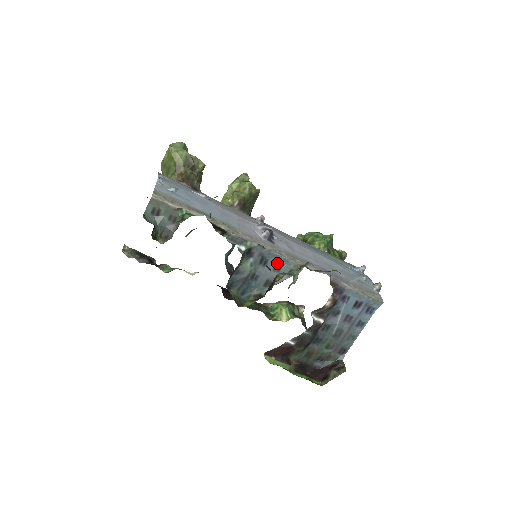
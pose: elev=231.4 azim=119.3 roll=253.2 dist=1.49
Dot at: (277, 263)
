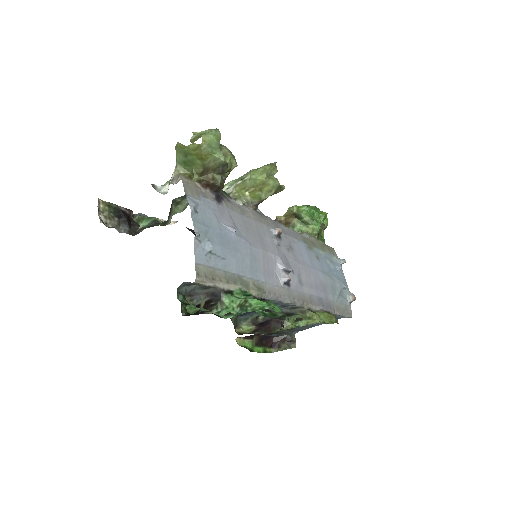
Dot at: (286, 305)
